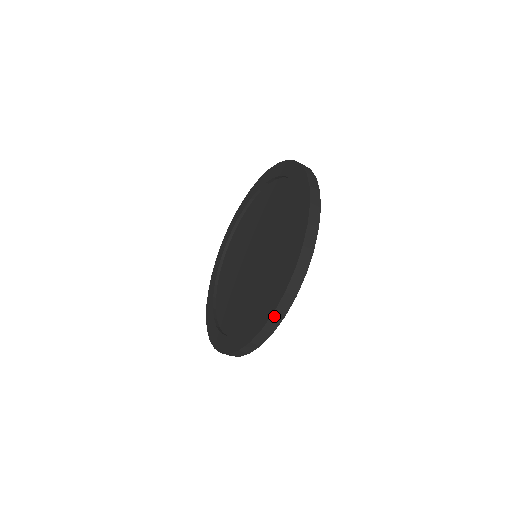
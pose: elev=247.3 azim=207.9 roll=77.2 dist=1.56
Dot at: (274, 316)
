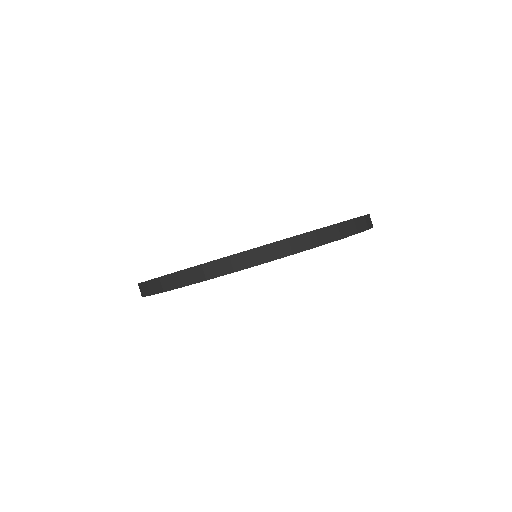
Dot at: (255, 252)
